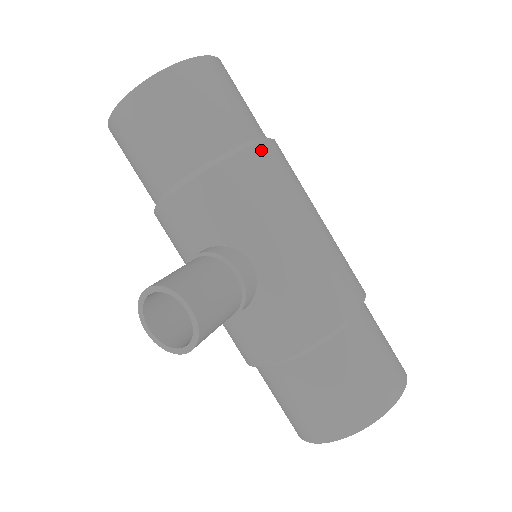
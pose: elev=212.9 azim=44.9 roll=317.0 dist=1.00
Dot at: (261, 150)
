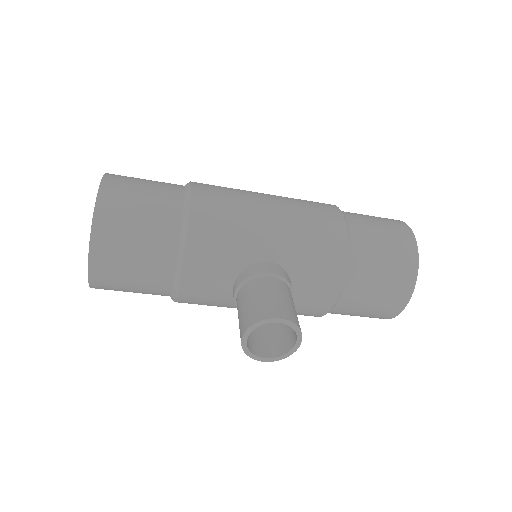
Dot at: (197, 196)
